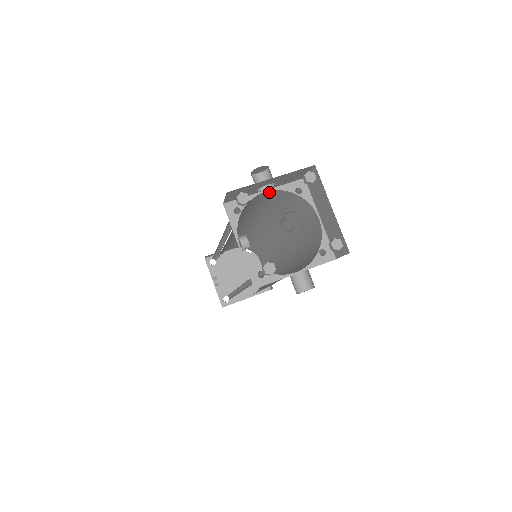
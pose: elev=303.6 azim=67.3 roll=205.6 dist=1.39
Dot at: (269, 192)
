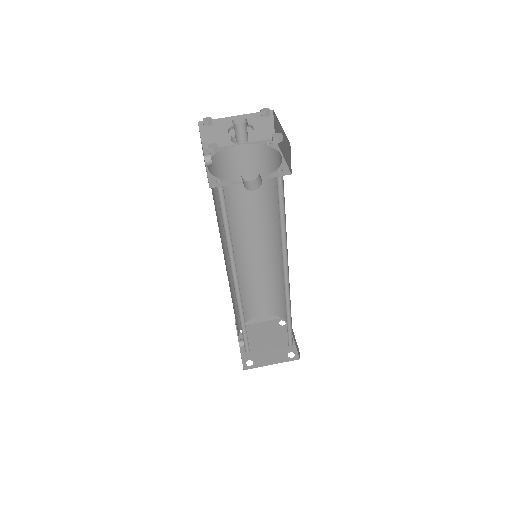
Dot at: (244, 148)
